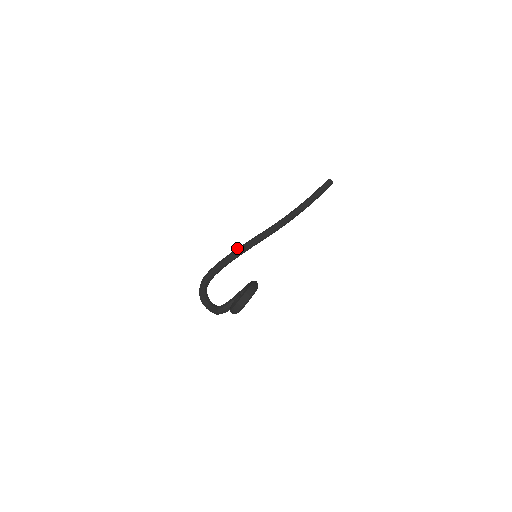
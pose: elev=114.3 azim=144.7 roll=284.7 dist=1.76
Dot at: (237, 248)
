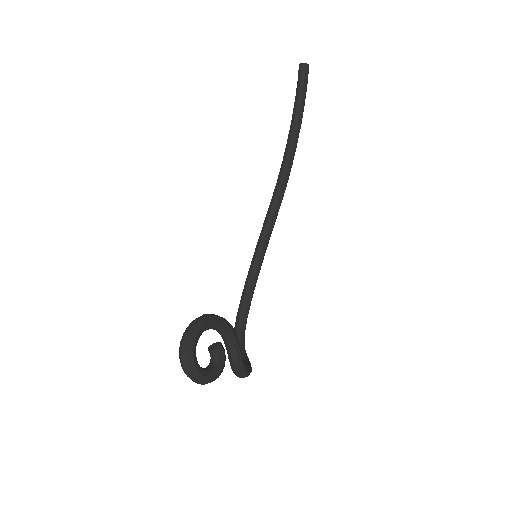
Dot at: (252, 261)
